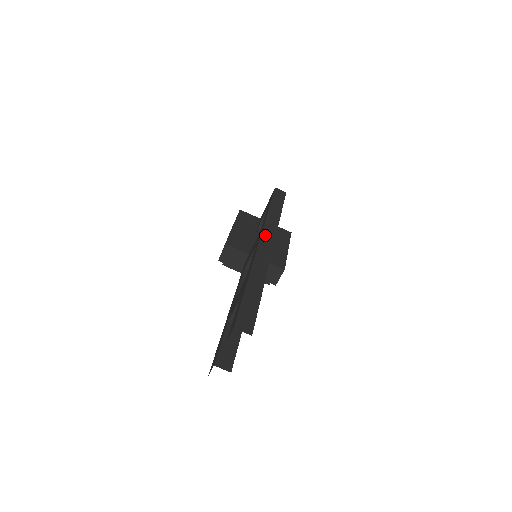
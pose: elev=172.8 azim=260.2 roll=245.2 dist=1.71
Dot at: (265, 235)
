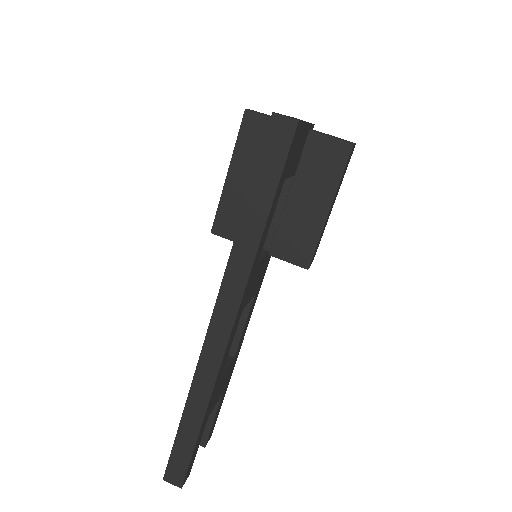
Dot at: (220, 307)
